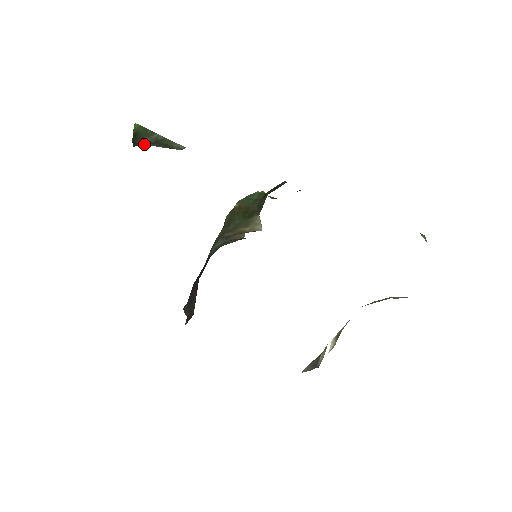
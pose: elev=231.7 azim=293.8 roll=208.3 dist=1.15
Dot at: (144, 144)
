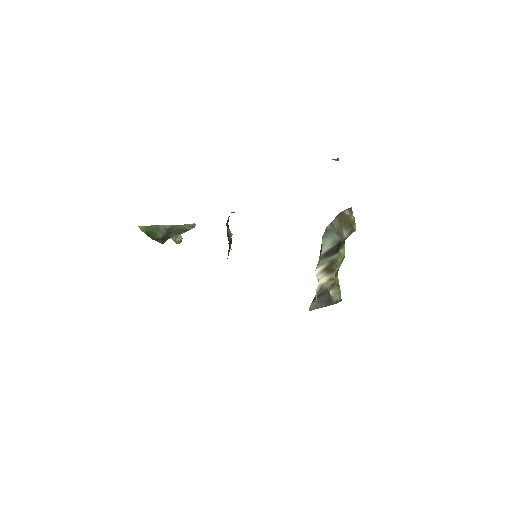
Dot at: (161, 237)
